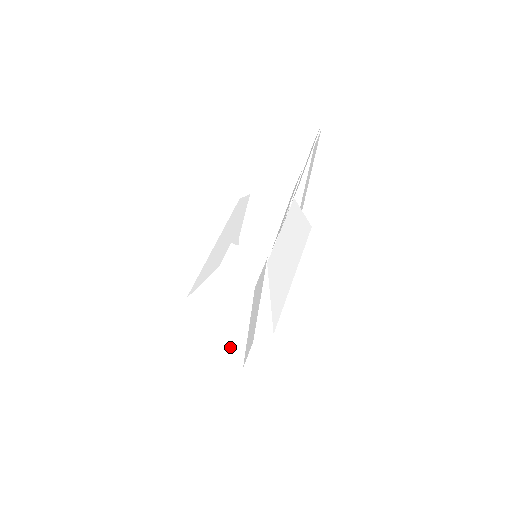
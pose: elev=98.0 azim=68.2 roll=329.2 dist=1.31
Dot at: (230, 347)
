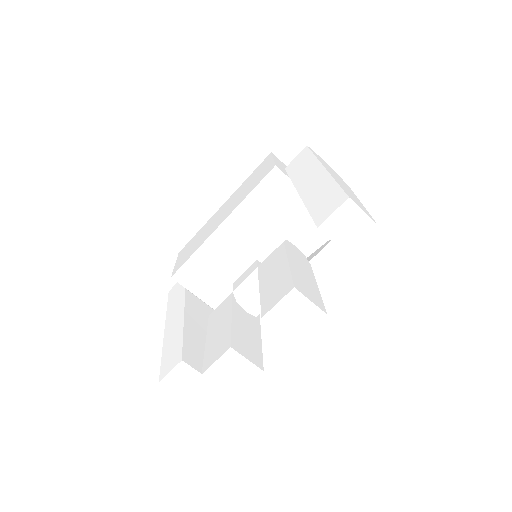
Dot at: occluded
